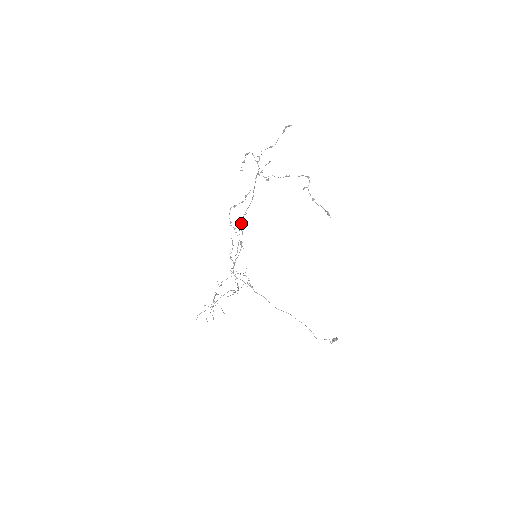
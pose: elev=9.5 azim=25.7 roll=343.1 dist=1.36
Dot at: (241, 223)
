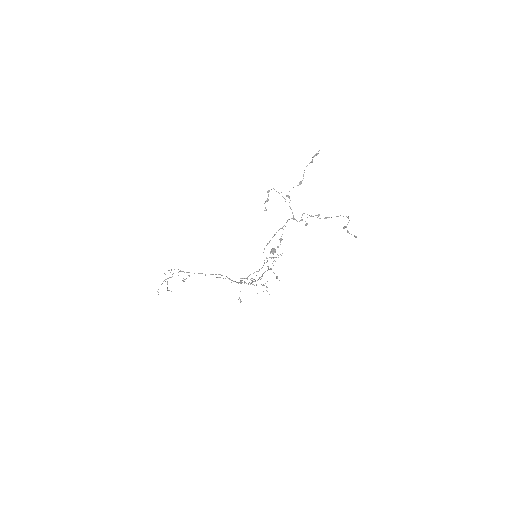
Dot at: occluded
